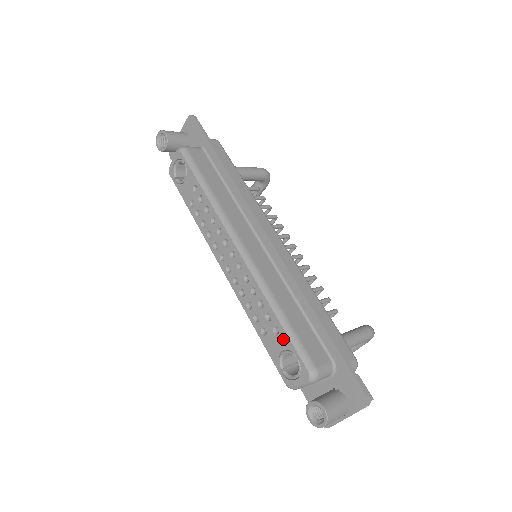
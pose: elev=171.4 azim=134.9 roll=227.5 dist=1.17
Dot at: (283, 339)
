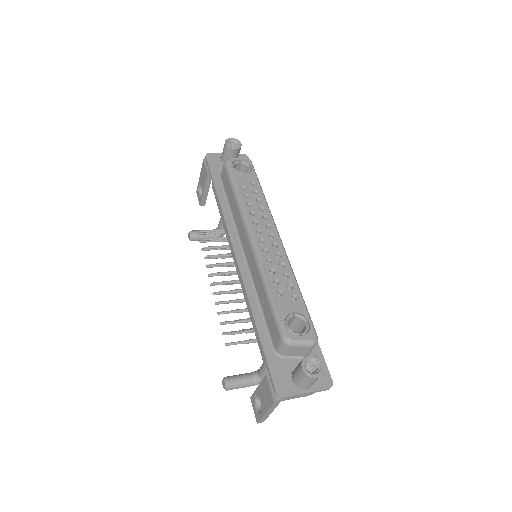
Dot at: (300, 305)
